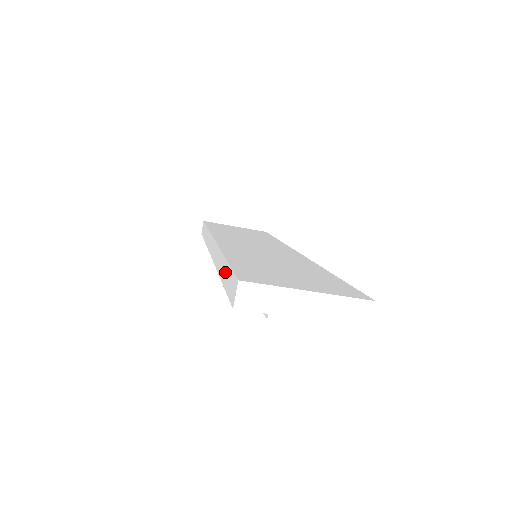
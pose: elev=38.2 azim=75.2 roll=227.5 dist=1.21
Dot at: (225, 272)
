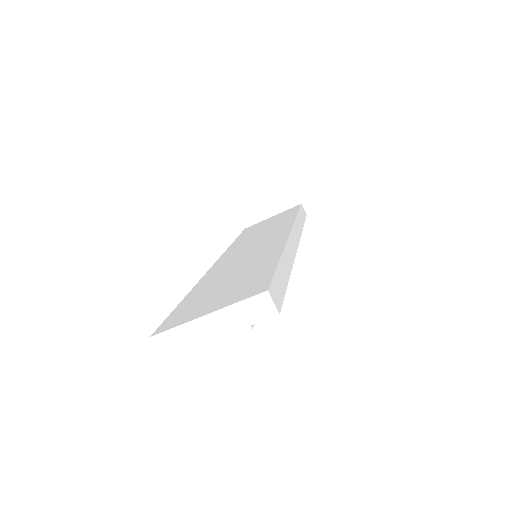
Dot at: occluded
